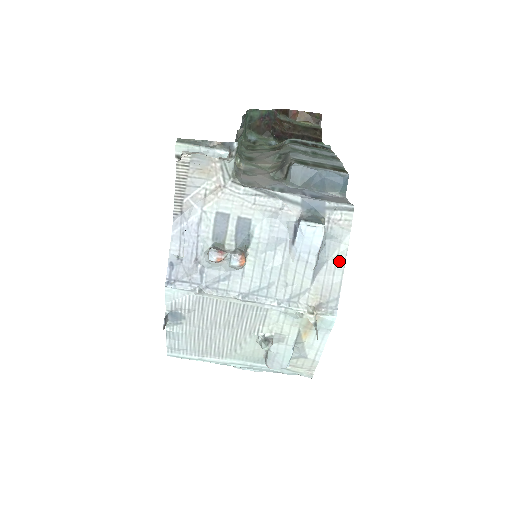
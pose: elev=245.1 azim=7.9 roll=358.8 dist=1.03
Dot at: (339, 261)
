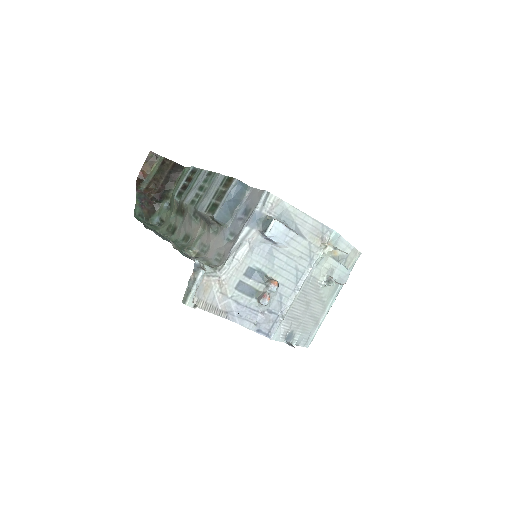
Dot at: (299, 215)
